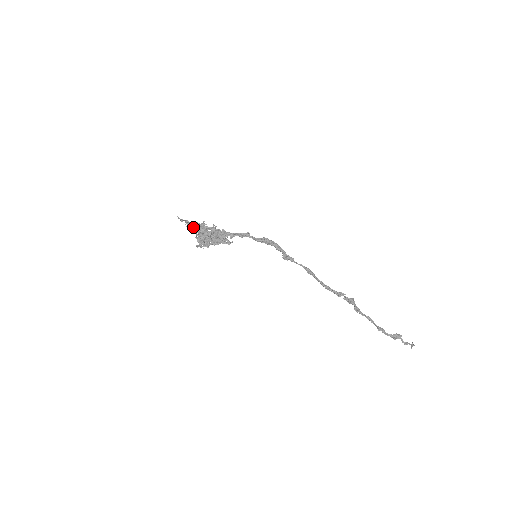
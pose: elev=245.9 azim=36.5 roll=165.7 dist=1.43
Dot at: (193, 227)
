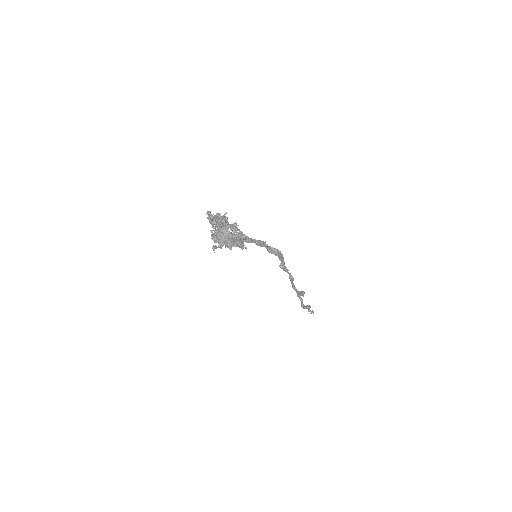
Dot at: (216, 224)
